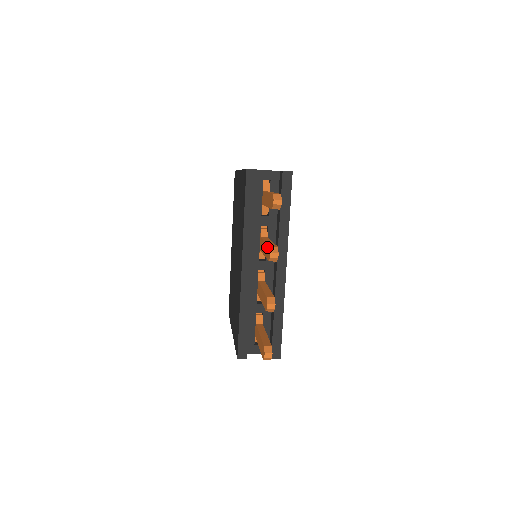
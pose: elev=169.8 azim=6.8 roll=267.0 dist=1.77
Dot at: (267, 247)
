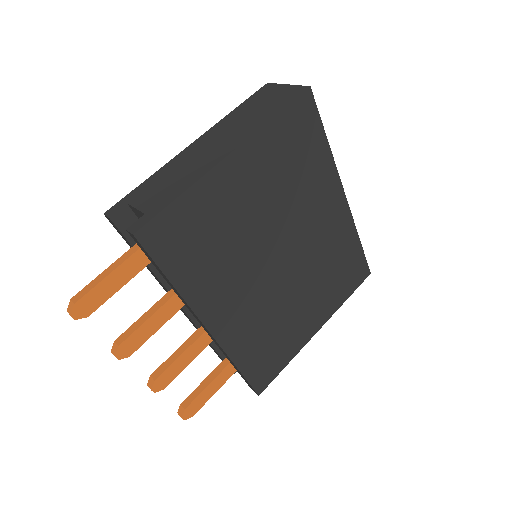
Dot at: (130, 330)
